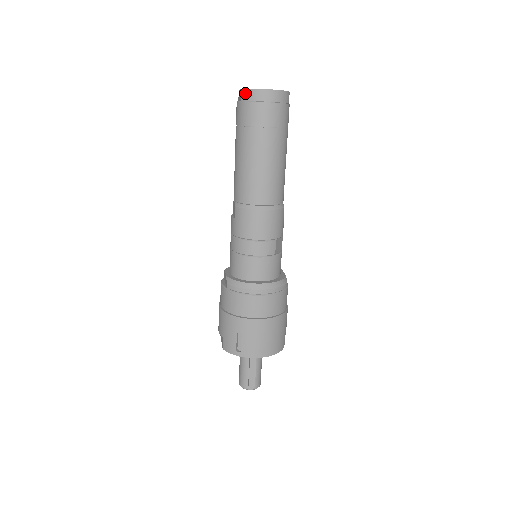
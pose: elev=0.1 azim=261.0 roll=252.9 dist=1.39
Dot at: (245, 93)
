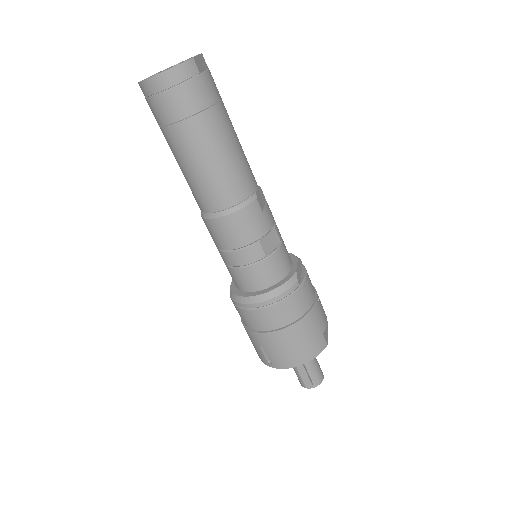
Dot at: (141, 88)
